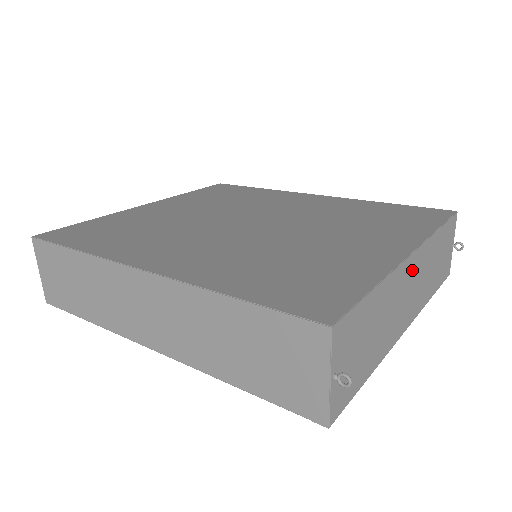
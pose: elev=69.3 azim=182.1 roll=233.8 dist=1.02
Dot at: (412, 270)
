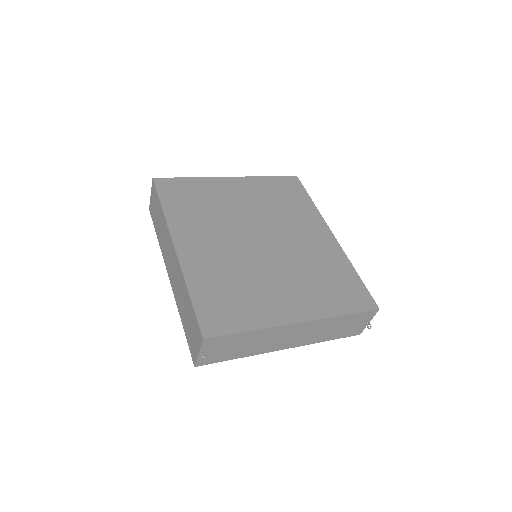
Dot at: (297, 329)
